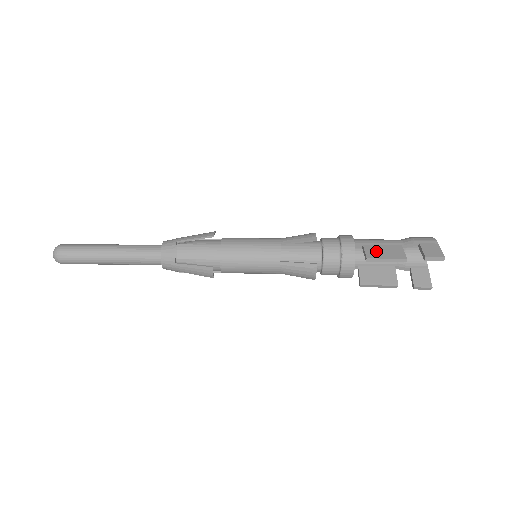
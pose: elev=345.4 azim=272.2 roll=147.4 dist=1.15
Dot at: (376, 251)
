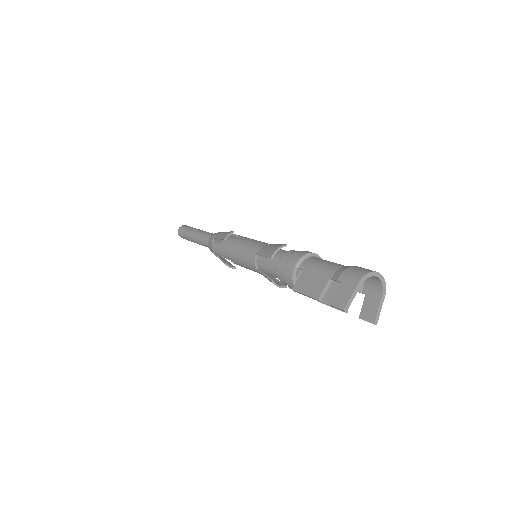
Dot at: (304, 282)
